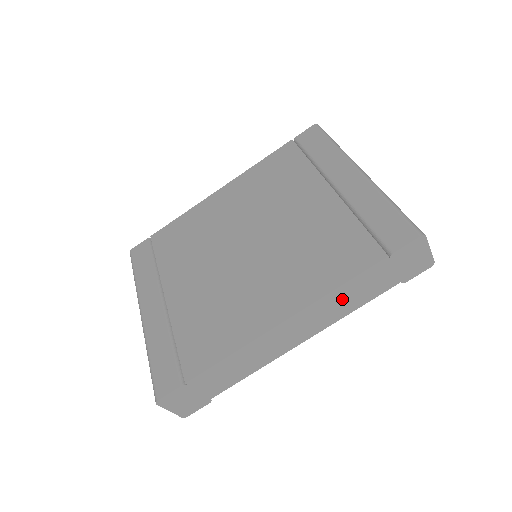
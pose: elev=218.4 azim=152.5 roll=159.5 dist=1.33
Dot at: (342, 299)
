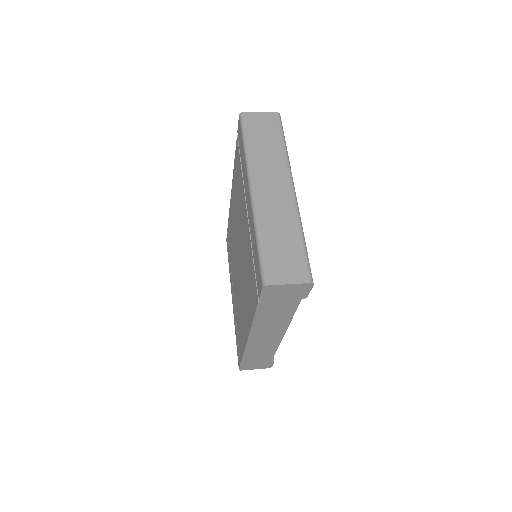
Dot at: (269, 320)
